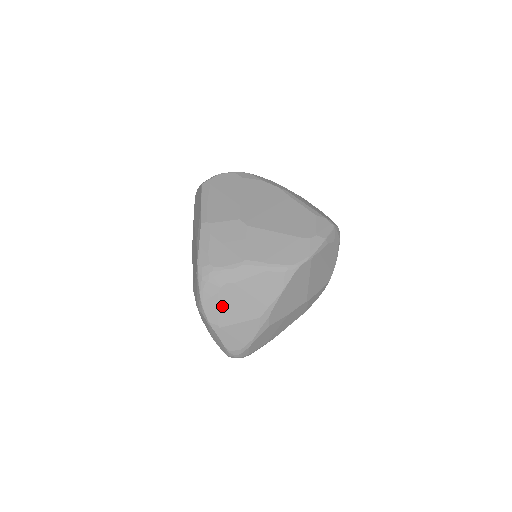
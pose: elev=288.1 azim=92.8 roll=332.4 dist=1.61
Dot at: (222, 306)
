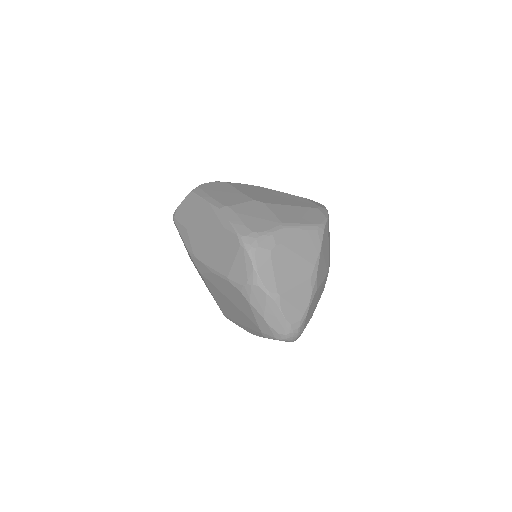
Dot at: (277, 270)
